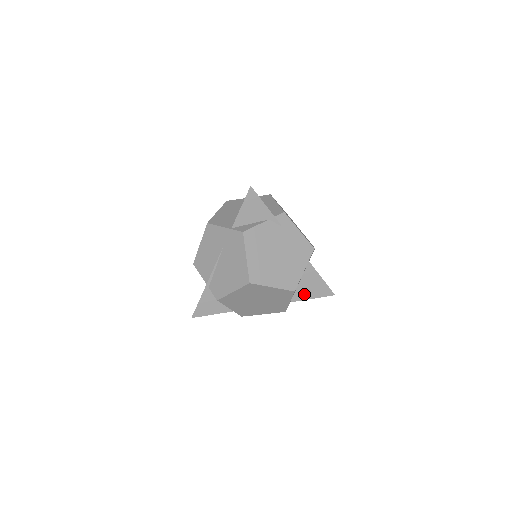
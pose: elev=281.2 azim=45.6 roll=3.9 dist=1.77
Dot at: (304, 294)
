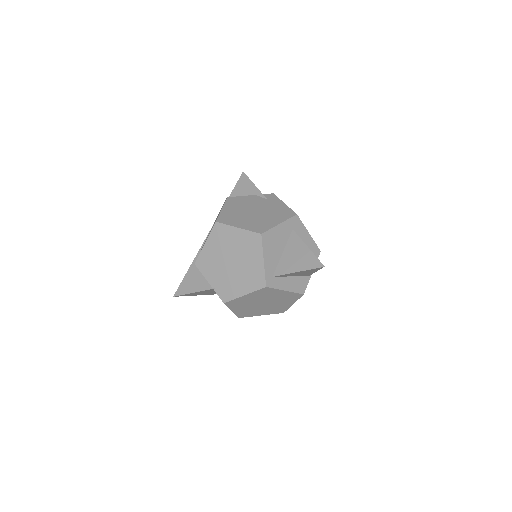
Dot at: (288, 267)
